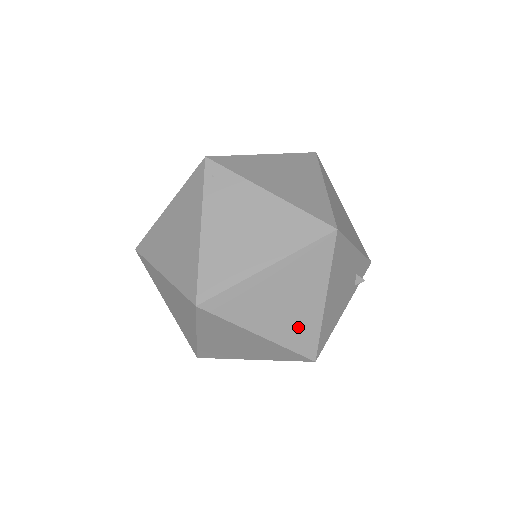
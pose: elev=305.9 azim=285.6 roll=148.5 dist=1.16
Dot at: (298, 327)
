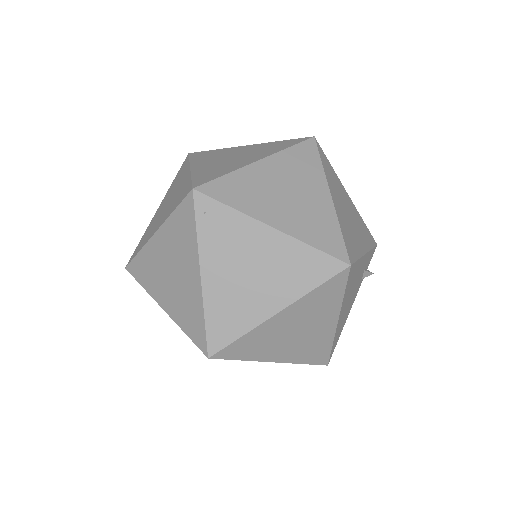
Dot at: (311, 347)
